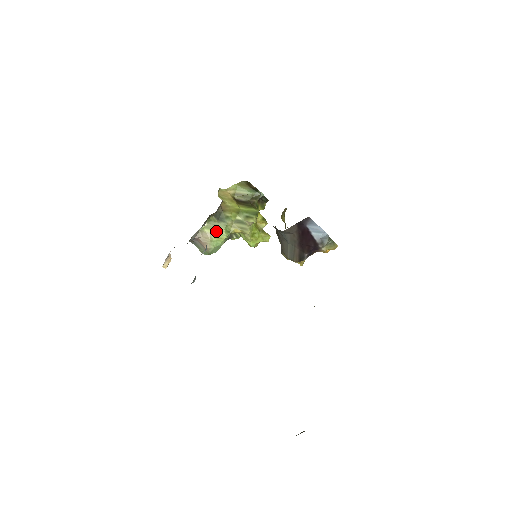
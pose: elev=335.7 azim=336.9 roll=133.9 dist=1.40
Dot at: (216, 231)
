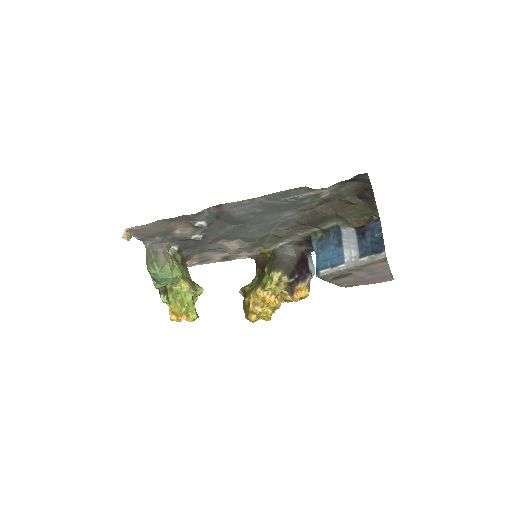
Dot at: (177, 264)
